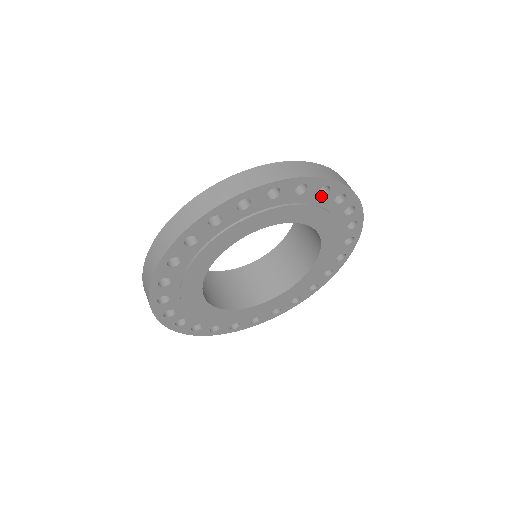
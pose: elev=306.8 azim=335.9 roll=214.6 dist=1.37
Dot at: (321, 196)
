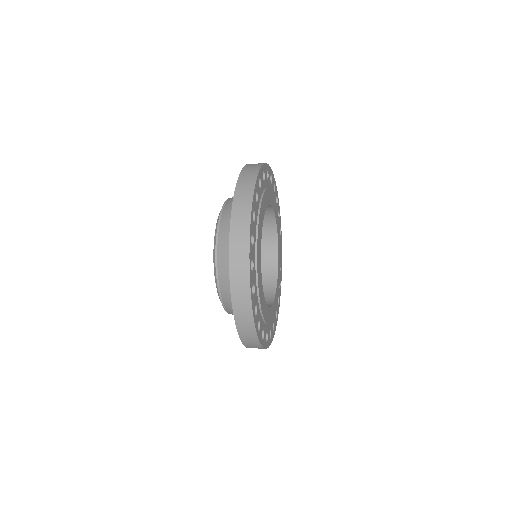
Dot at: (274, 192)
